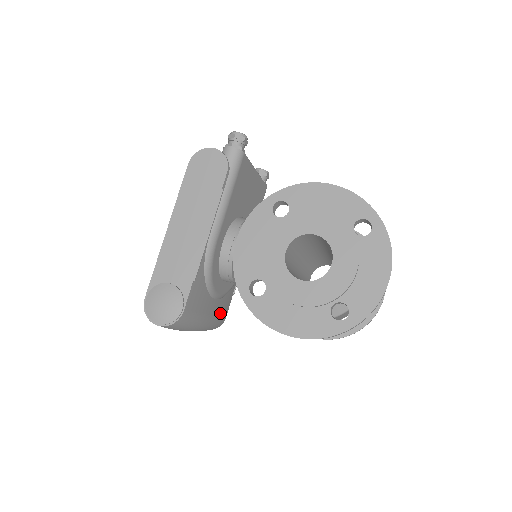
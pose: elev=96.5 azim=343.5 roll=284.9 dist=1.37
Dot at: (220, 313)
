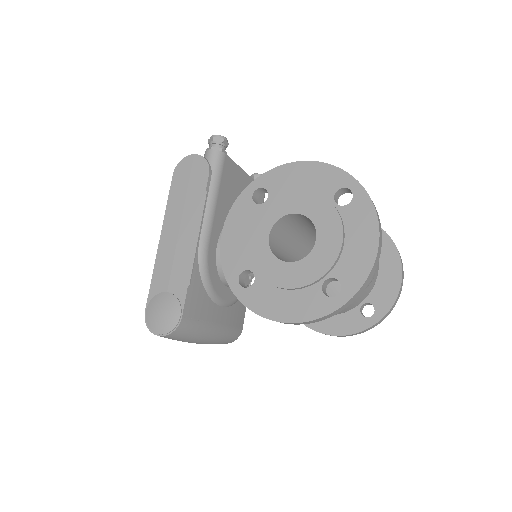
Dot at: (232, 322)
